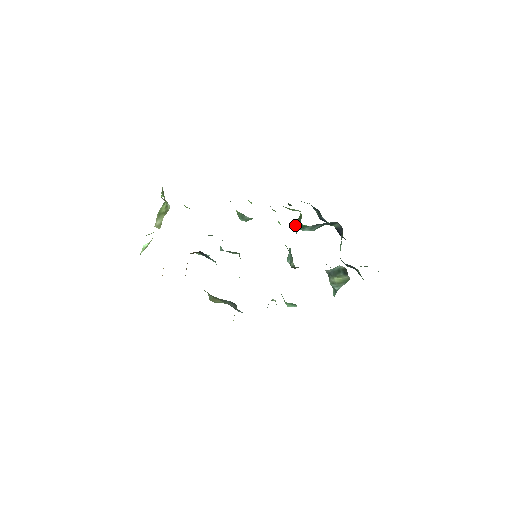
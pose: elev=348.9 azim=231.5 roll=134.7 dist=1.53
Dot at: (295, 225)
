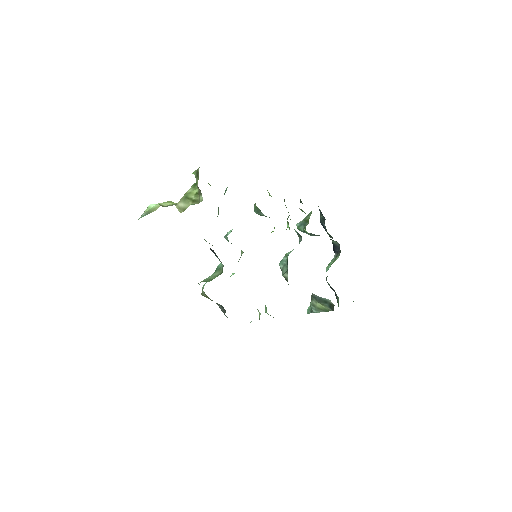
Dot at: (298, 224)
